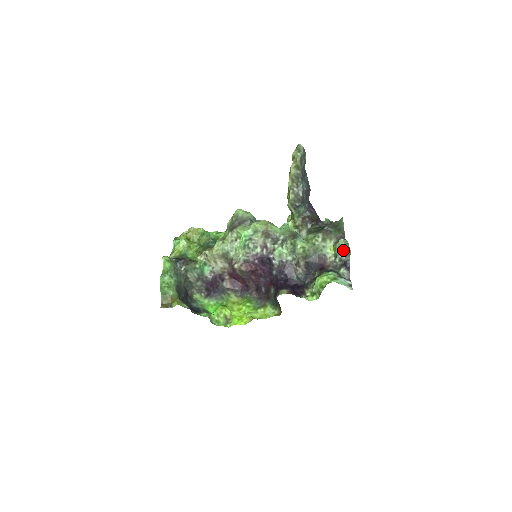
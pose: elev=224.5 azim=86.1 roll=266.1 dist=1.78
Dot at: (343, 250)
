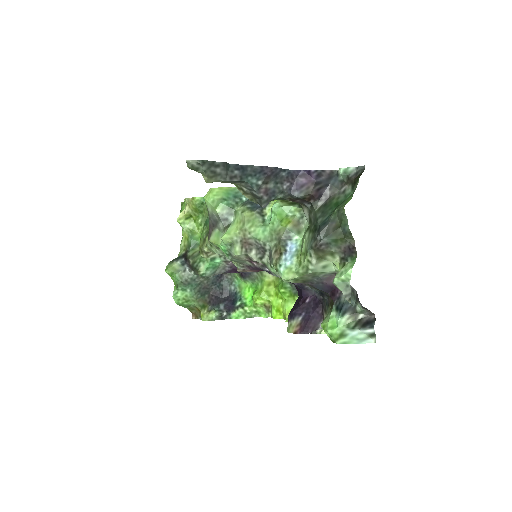
Dot at: occluded
